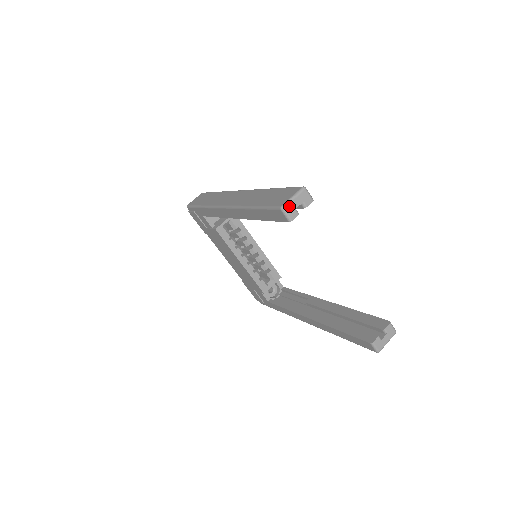
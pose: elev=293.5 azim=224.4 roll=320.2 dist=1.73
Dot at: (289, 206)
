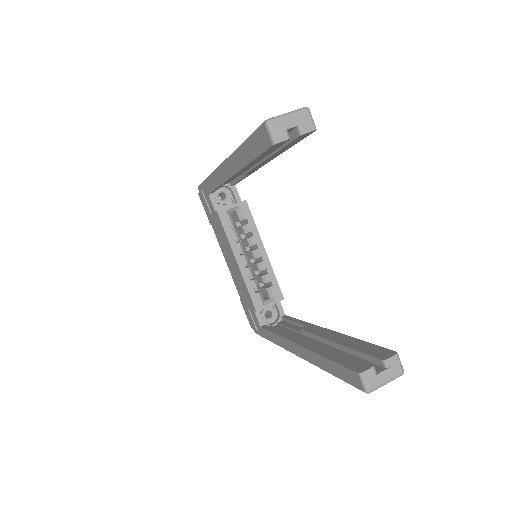
Dot at: (278, 122)
